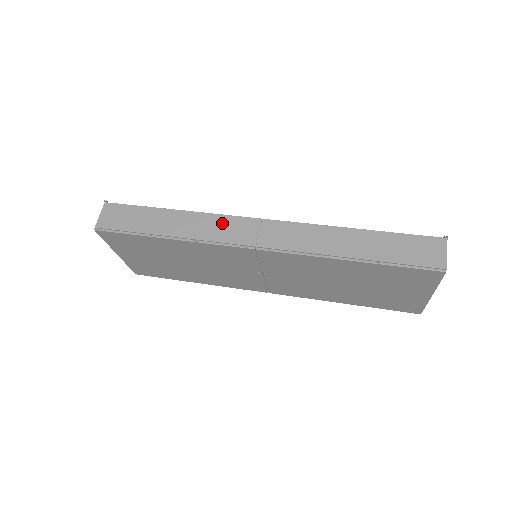
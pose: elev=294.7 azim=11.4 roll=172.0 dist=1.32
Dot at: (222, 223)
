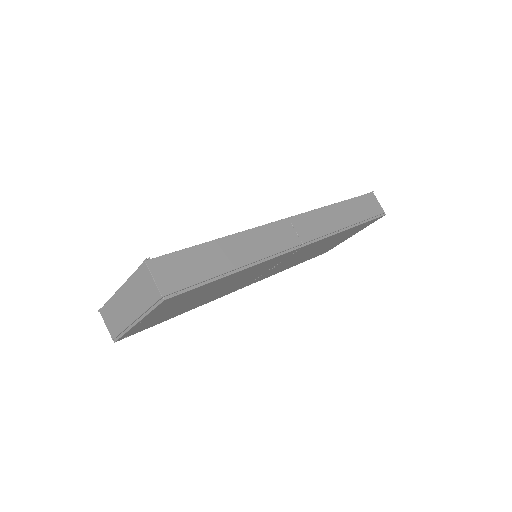
Dot at: (267, 234)
